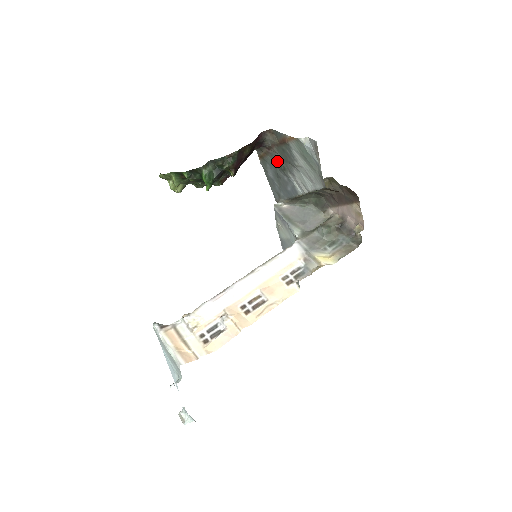
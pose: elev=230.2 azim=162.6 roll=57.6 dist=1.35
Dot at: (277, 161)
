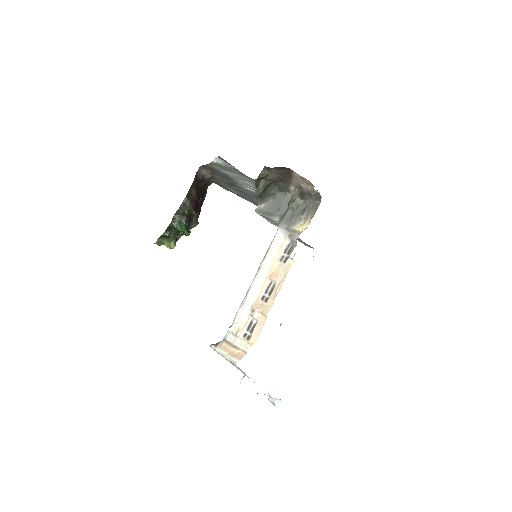
Dot at: (226, 182)
